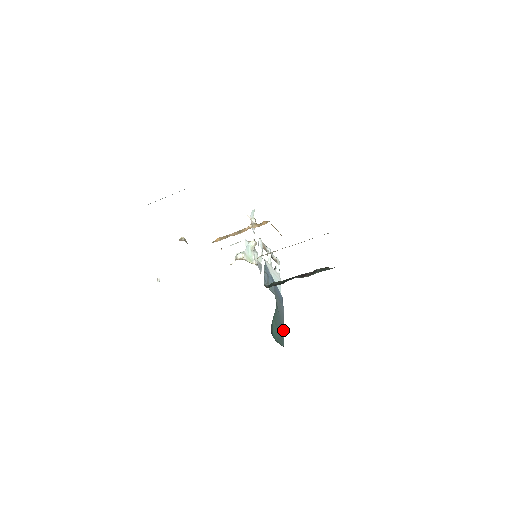
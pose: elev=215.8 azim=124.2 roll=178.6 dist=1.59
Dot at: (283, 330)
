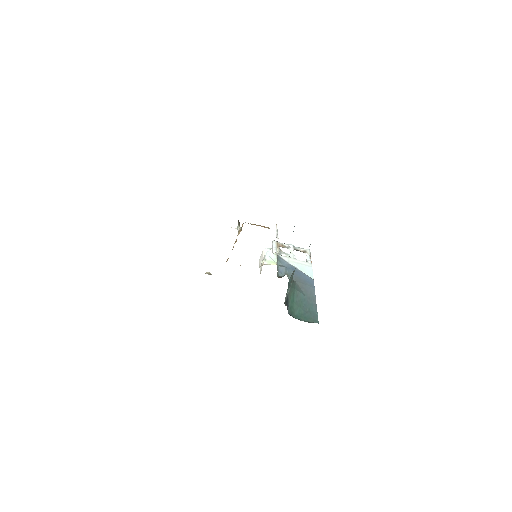
Dot at: (316, 309)
